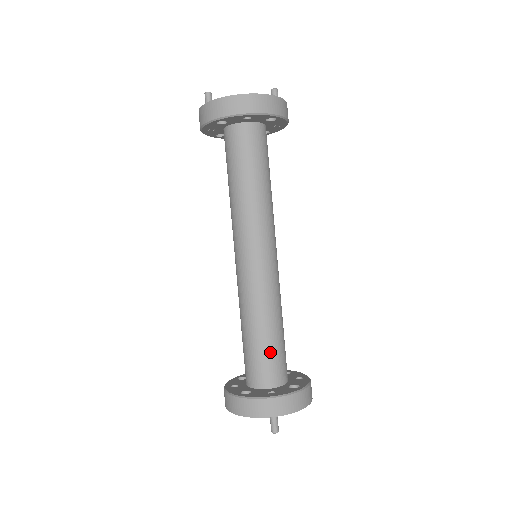
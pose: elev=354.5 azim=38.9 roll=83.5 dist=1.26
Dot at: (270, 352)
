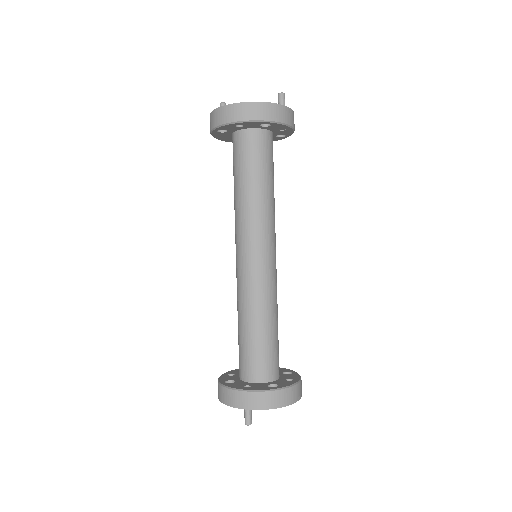
Dot at: (254, 348)
